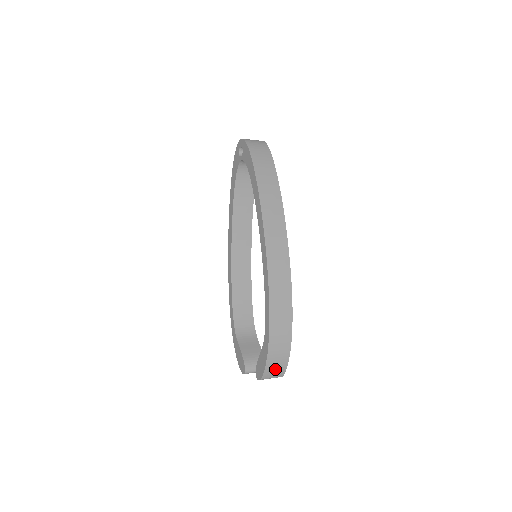
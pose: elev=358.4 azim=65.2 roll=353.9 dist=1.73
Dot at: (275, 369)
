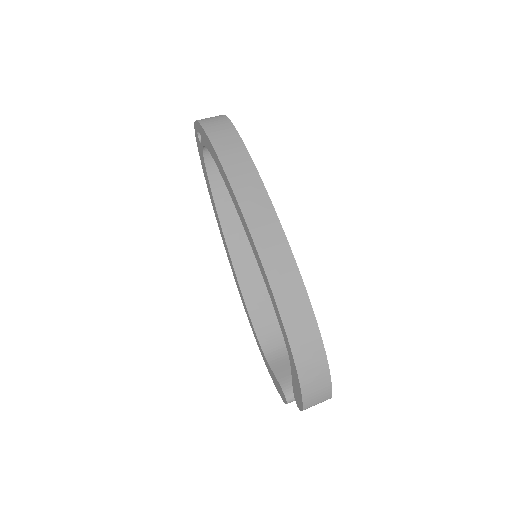
Dot at: (316, 392)
